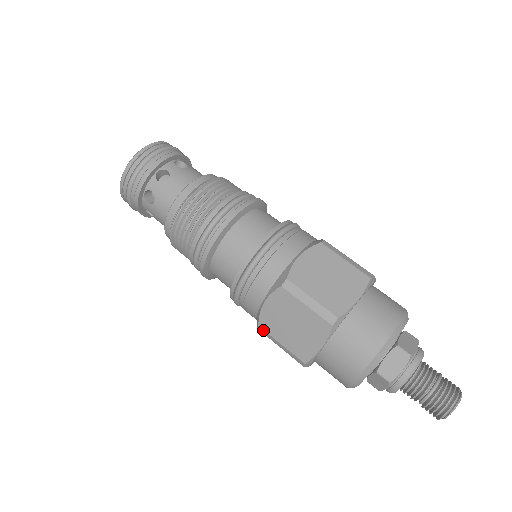
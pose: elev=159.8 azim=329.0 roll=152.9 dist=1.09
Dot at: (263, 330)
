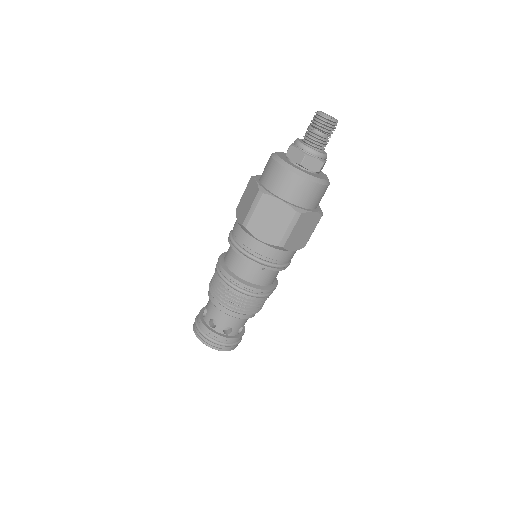
Dot at: (244, 222)
